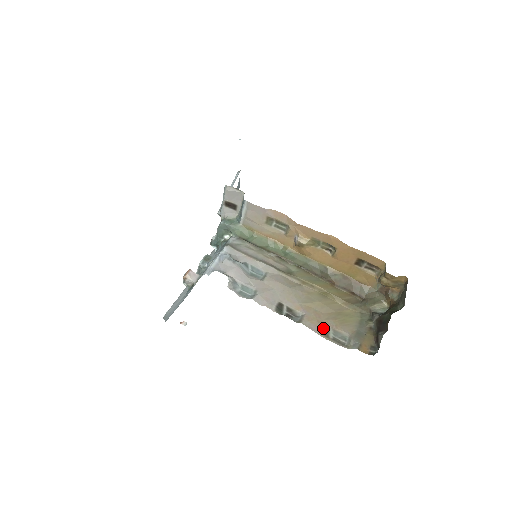
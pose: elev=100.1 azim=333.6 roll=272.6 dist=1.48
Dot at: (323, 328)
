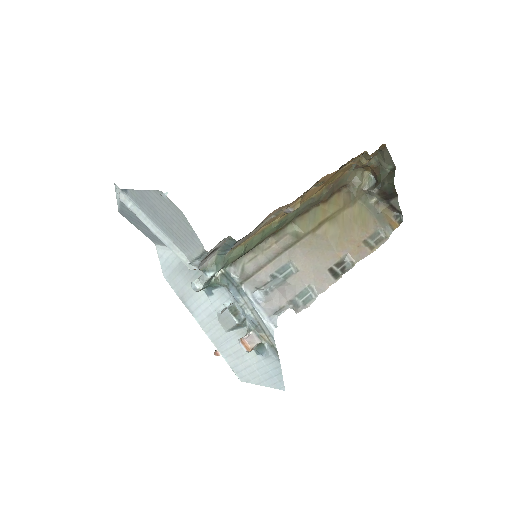
Dot at: (366, 246)
